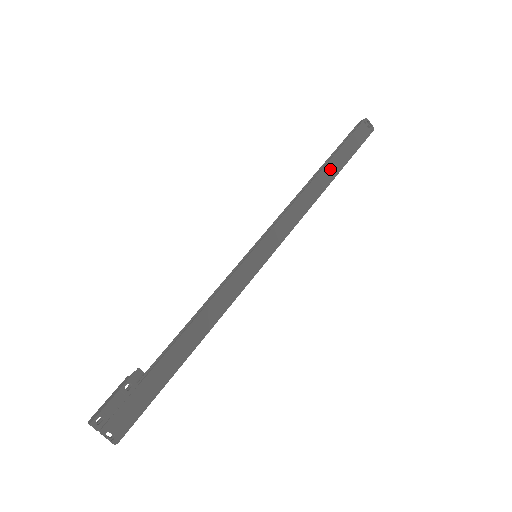
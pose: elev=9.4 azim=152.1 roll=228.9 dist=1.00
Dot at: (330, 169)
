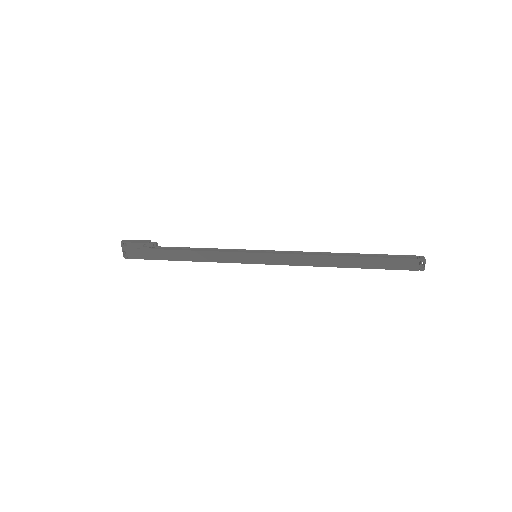
Dot at: (354, 261)
